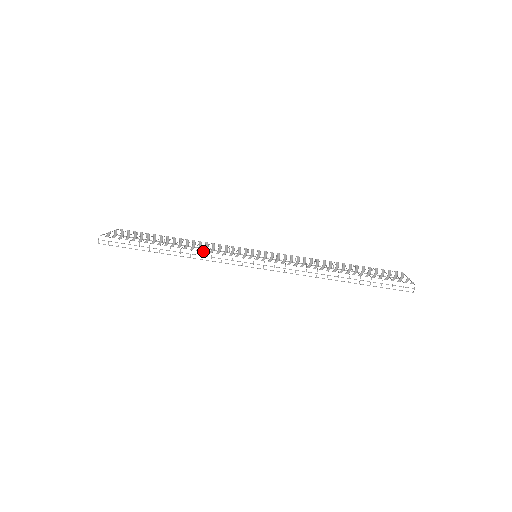
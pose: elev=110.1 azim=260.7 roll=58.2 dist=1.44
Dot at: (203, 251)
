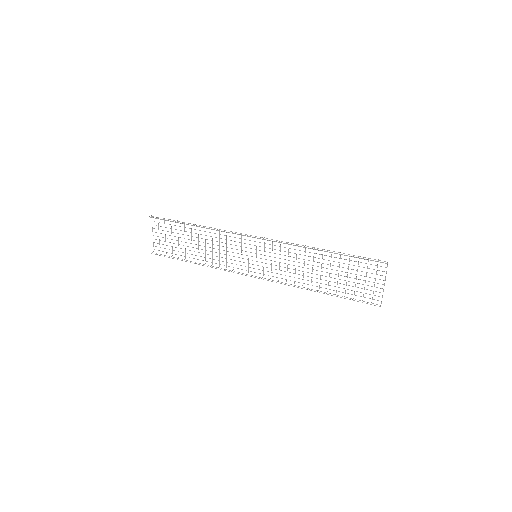
Dot at: occluded
